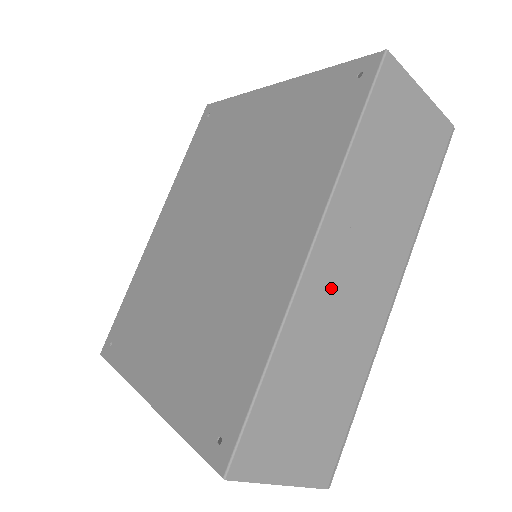
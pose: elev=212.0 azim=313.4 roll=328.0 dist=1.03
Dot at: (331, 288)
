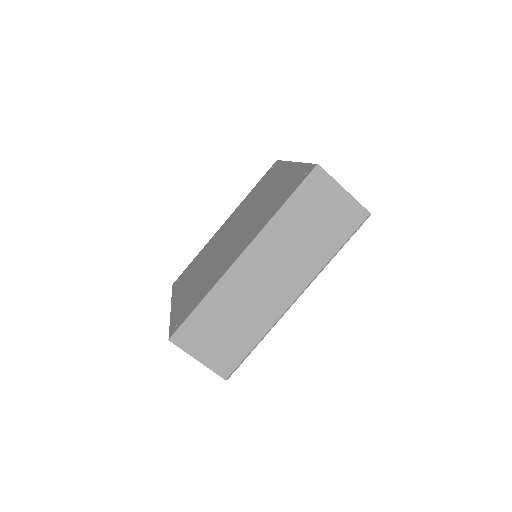
Dot at: (251, 276)
